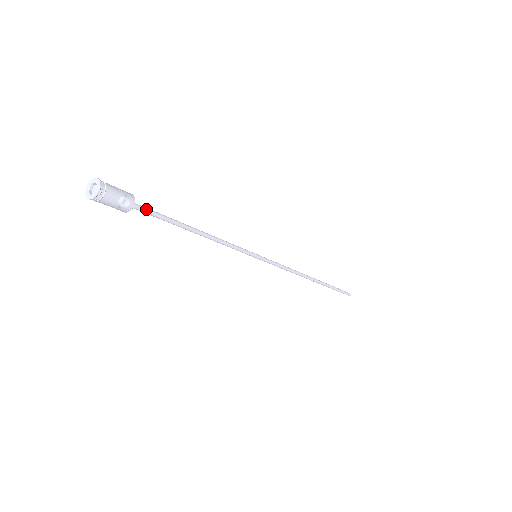
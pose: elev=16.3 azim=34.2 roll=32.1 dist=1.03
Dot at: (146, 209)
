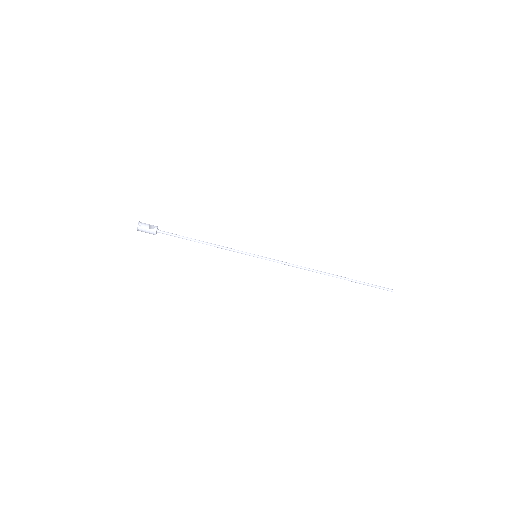
Dot at: (166, 232)
